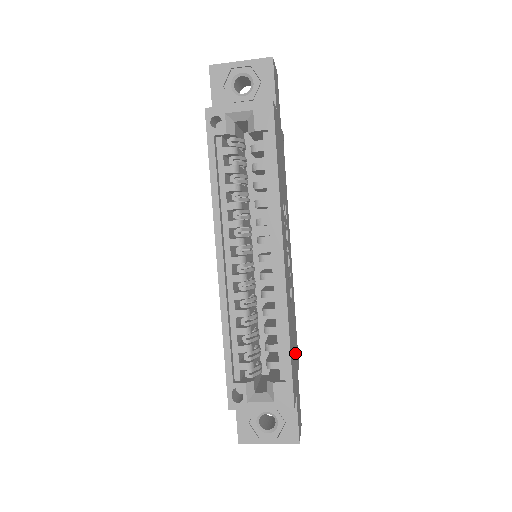
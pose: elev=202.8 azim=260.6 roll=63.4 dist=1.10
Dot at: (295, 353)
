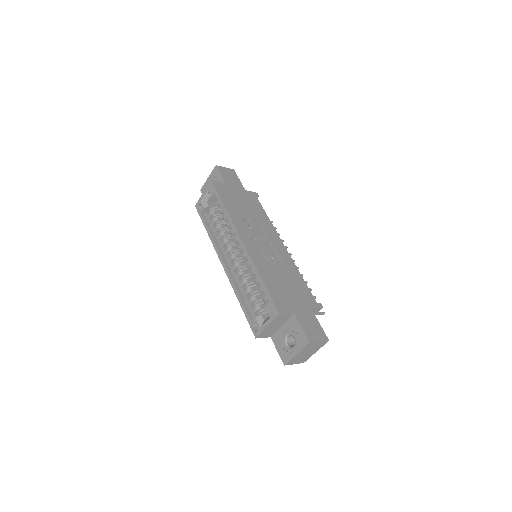
Dot at: (295, 294)
